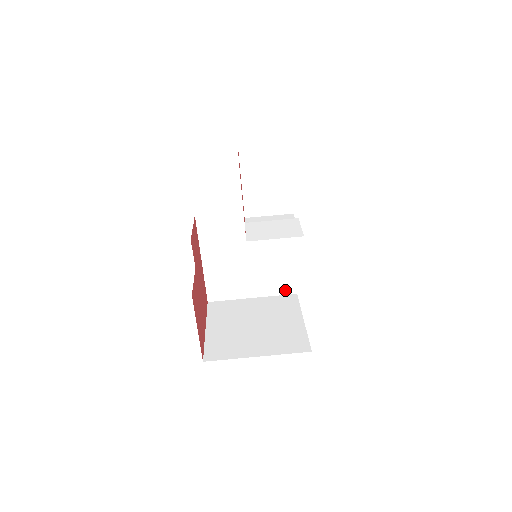
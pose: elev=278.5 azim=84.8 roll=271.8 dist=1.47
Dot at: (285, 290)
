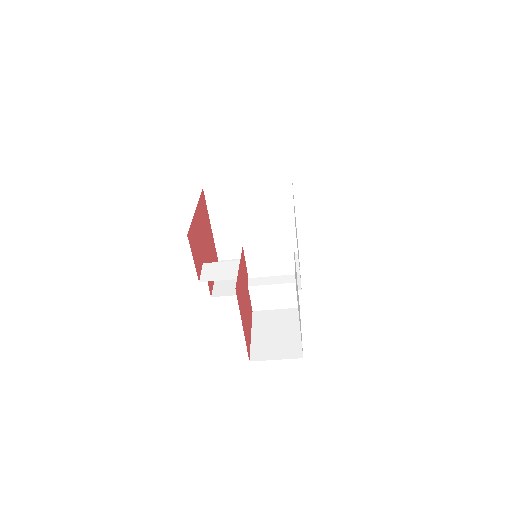
Dot at: occluded
